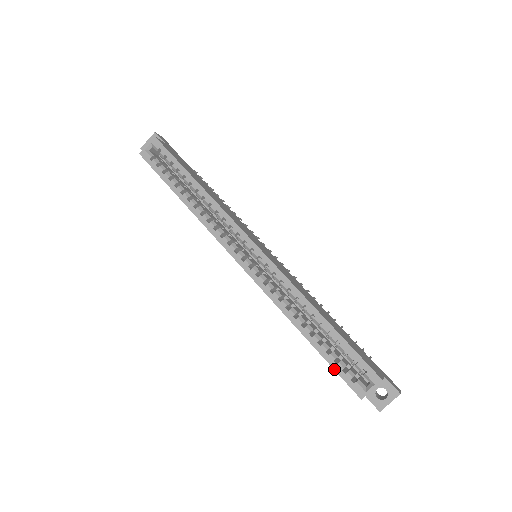
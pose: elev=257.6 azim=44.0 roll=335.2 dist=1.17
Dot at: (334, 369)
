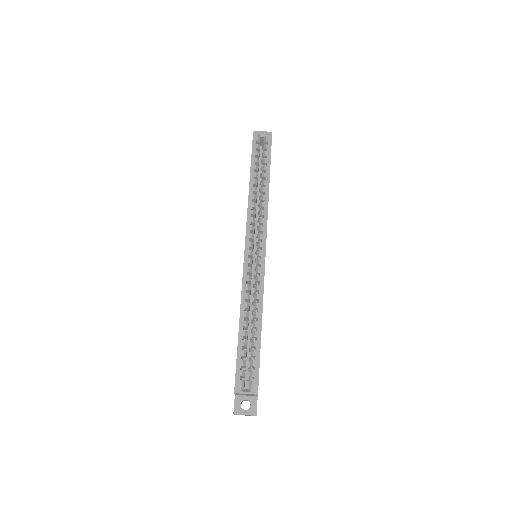
Dot at: (237, 360)
